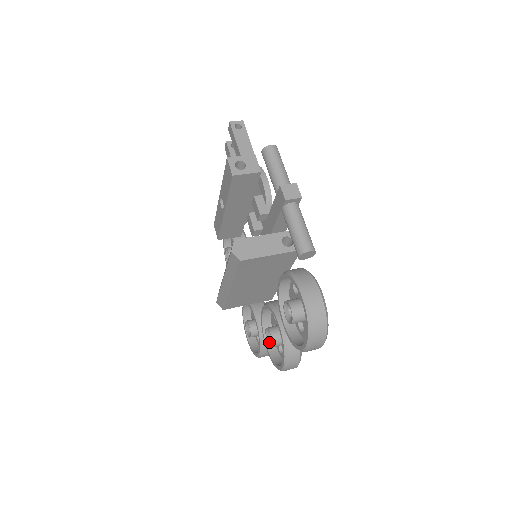
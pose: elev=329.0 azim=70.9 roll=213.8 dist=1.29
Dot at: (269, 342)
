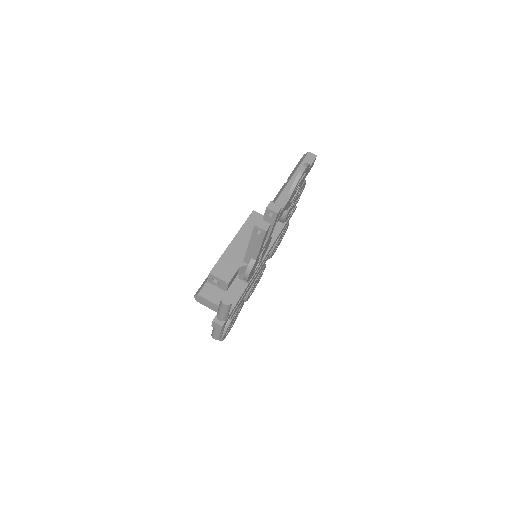
Dot at: occluded
